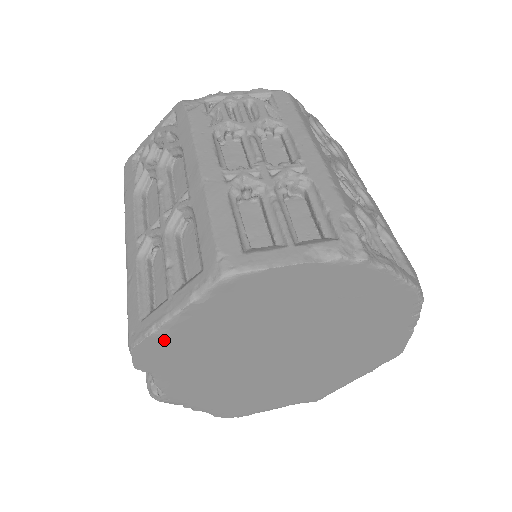
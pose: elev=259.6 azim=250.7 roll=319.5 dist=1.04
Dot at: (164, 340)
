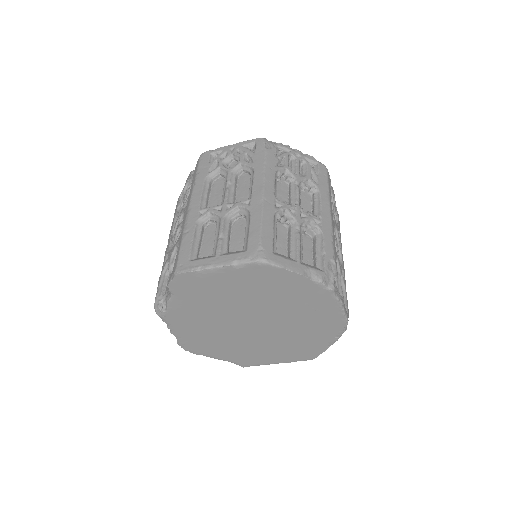
Dot at: (199, 278)
